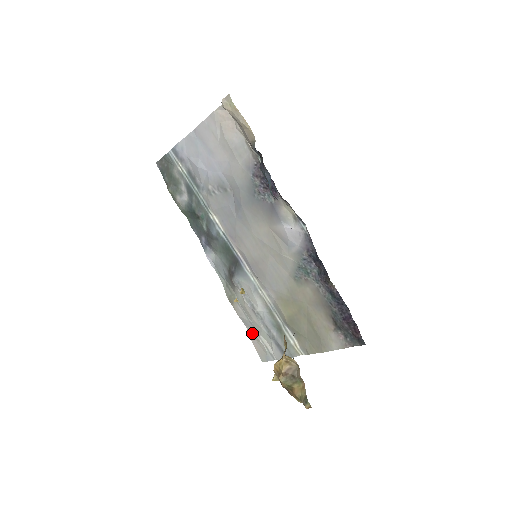
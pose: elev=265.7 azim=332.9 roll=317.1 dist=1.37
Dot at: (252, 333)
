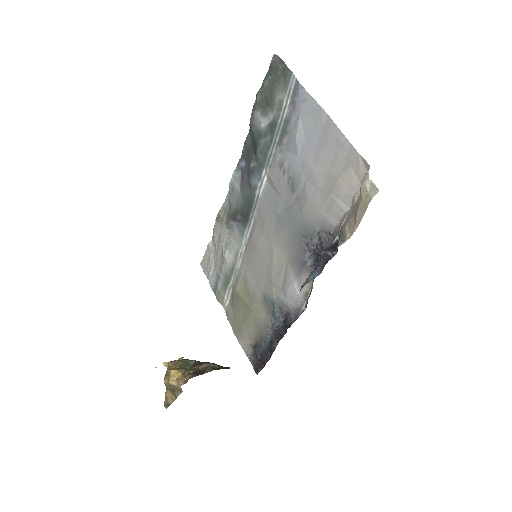
Dot at: (211, 249)
